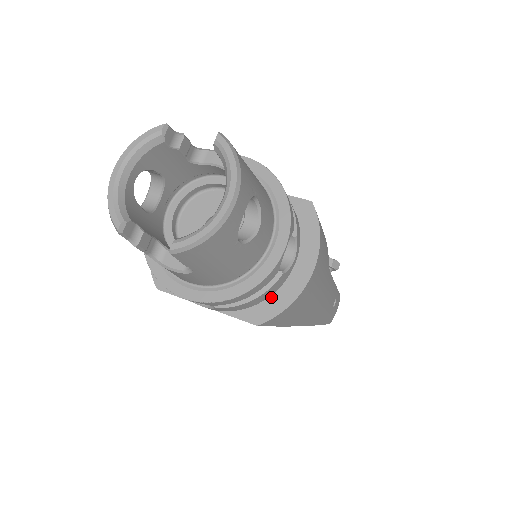
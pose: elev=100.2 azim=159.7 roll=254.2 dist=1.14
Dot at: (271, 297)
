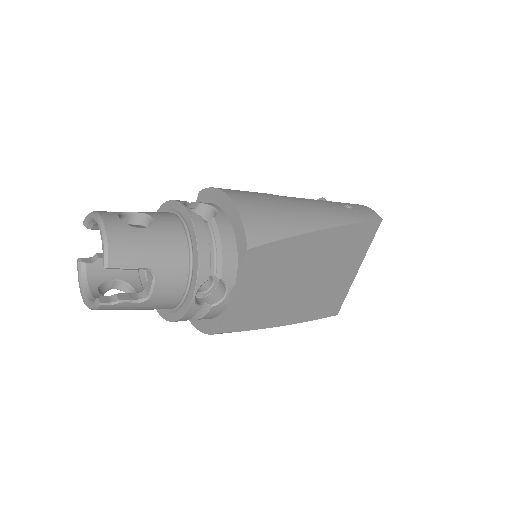
Dot at: (235, 234)
